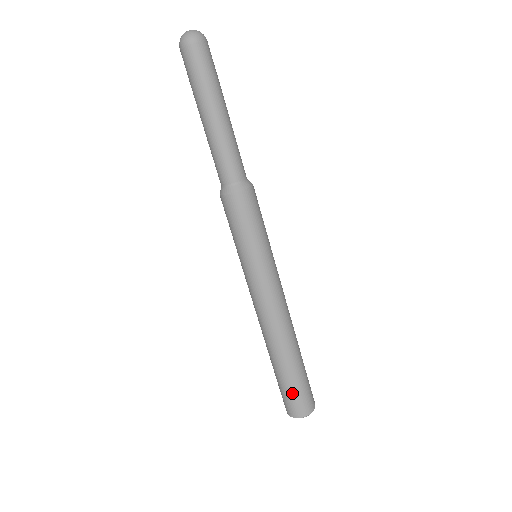
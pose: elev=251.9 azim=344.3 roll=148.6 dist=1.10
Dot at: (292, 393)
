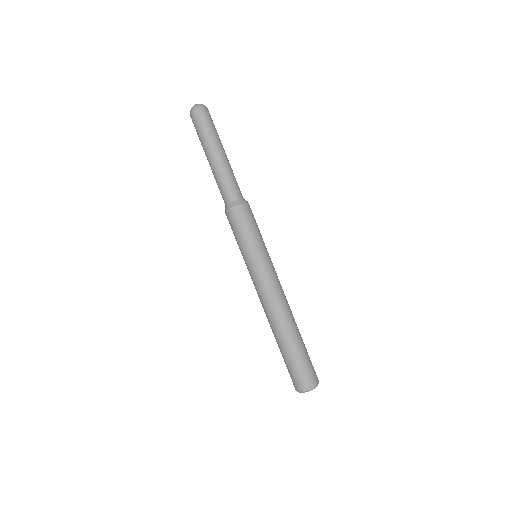
Dot at: (297, 368)
